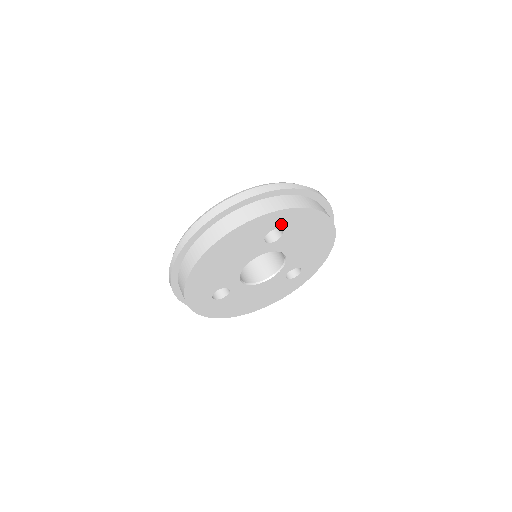
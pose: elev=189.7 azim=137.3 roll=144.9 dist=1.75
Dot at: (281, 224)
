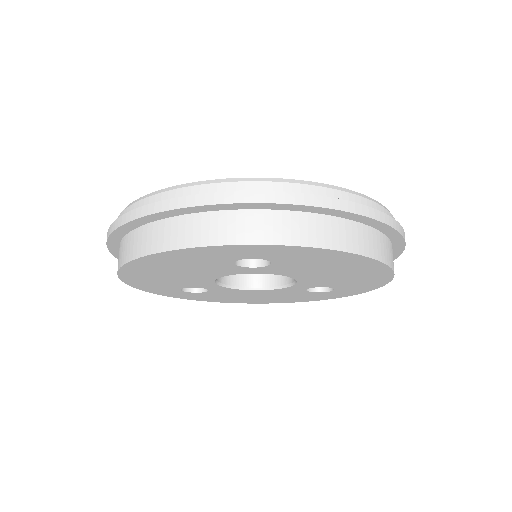
Dot at: (260, 255)
